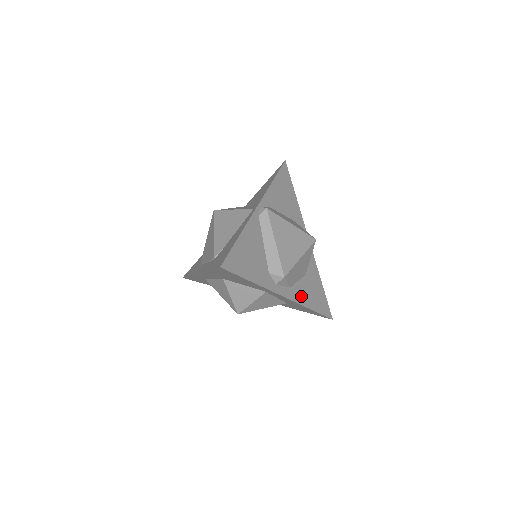
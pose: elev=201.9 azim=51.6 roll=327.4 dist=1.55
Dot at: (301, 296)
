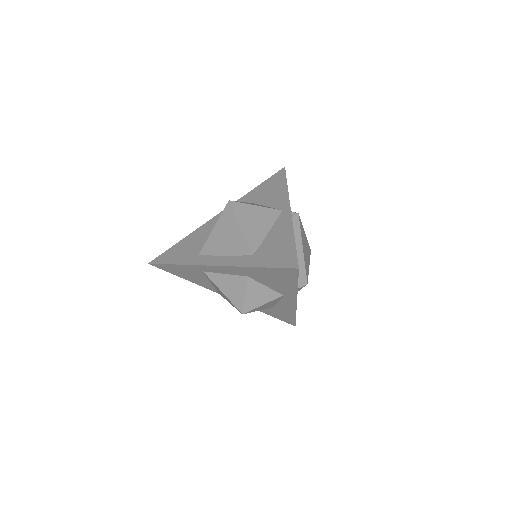
Dot at: occluded
